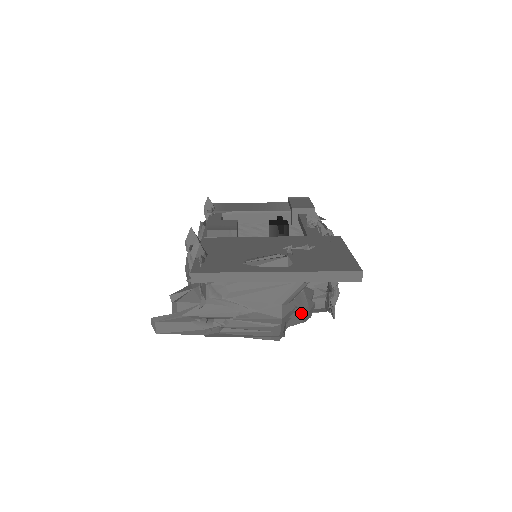
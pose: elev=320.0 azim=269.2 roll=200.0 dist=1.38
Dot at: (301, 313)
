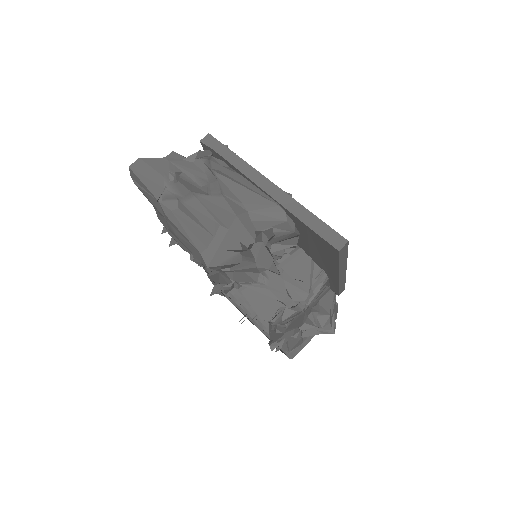
Dot at: occluded
